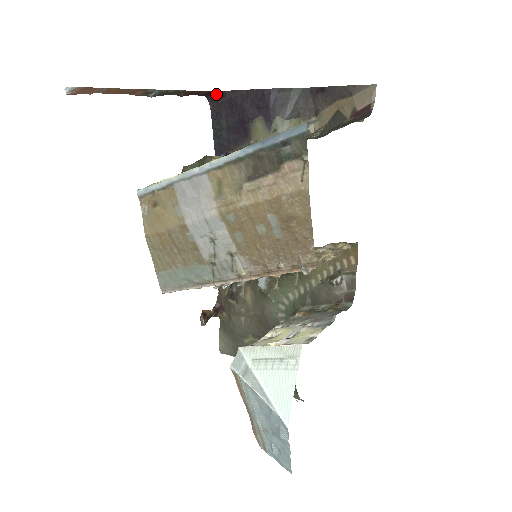
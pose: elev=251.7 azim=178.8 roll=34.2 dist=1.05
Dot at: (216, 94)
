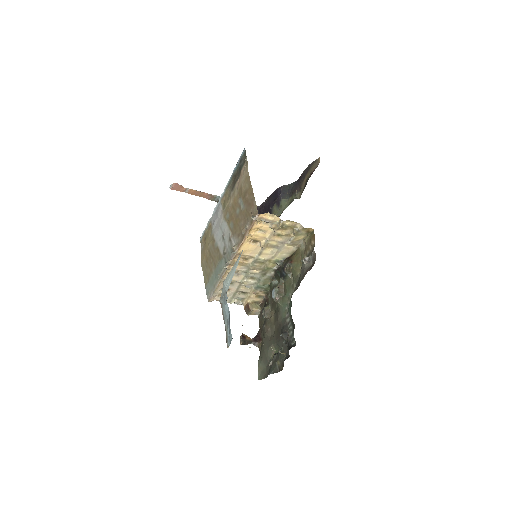
Dot at: (260, 208)
